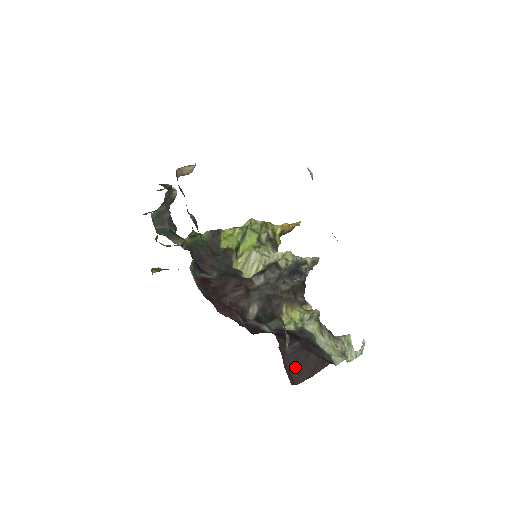
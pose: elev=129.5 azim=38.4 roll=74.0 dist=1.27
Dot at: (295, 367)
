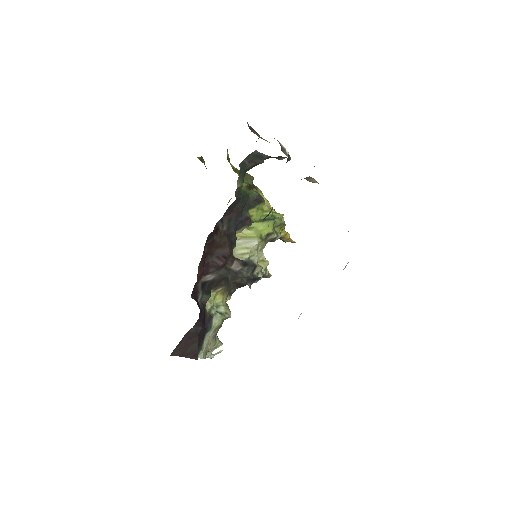
Dot at: (183, 343)
